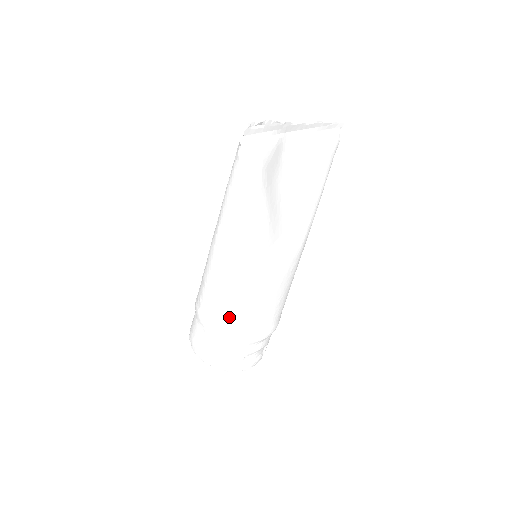
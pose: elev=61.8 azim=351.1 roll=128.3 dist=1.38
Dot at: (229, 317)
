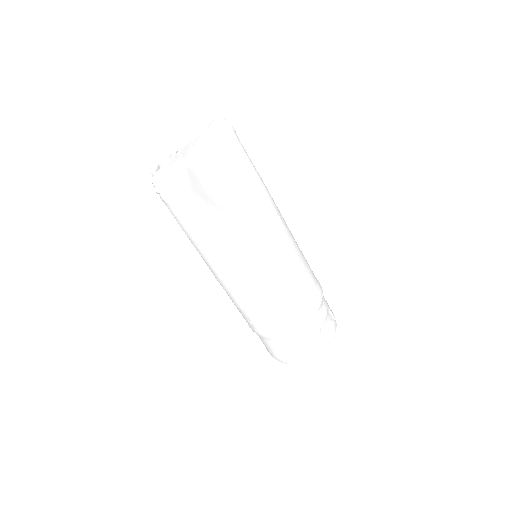
Dot at: (277, 314)
